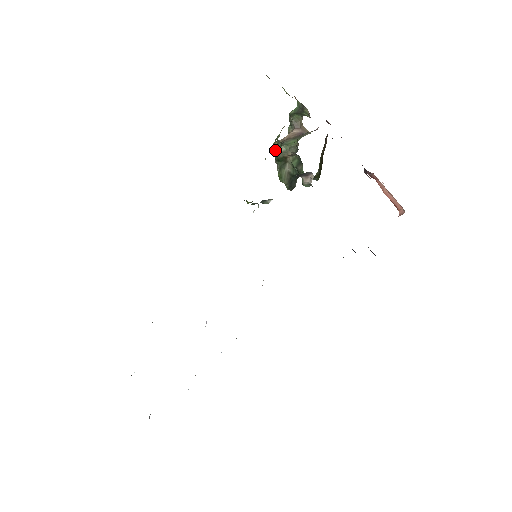
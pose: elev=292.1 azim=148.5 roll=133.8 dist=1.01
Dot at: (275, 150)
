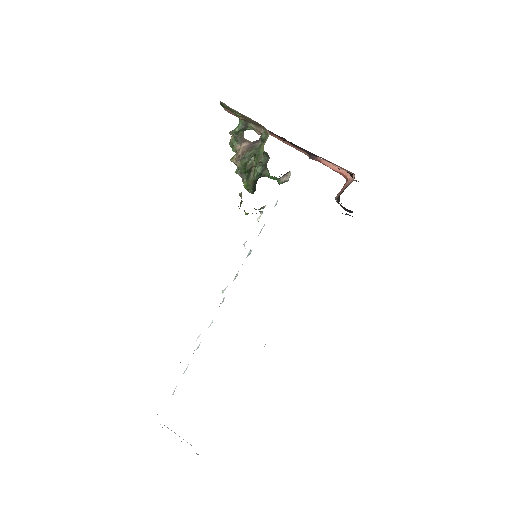
Dot at: (245, 165)
